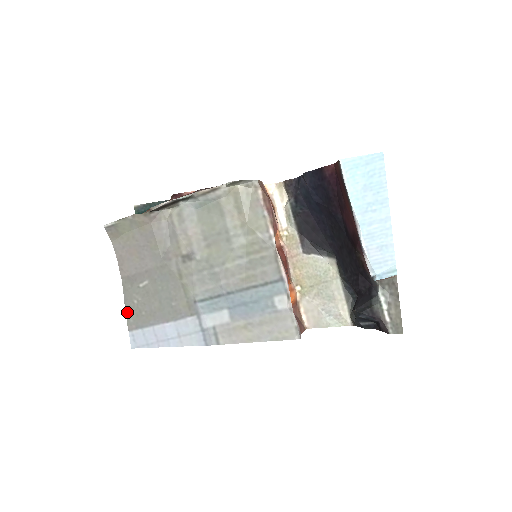
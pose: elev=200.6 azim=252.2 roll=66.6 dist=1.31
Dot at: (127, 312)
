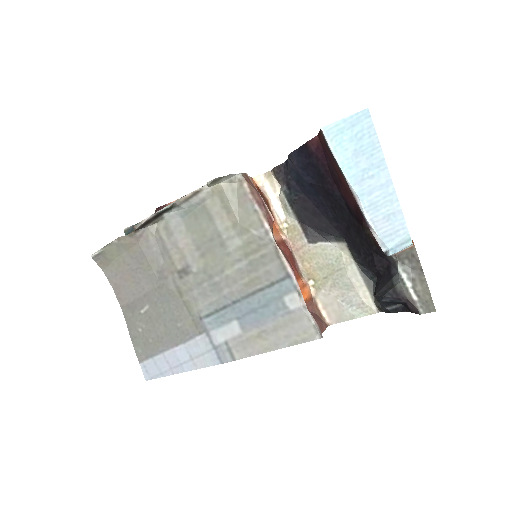
Dot at: (134, 343)
